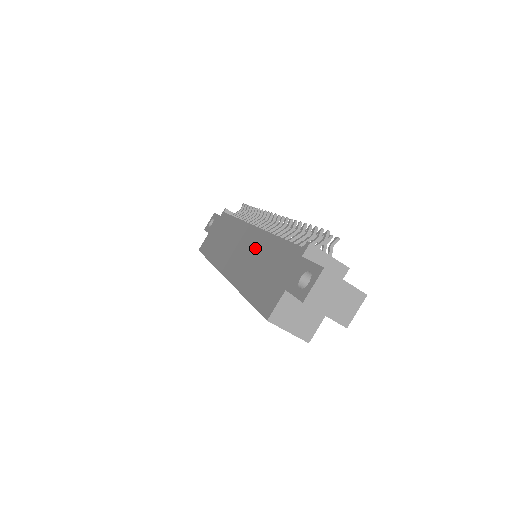
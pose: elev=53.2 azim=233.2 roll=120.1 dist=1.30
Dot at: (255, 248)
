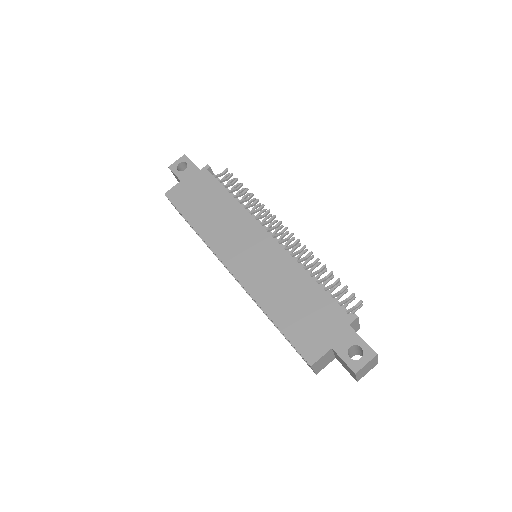
Dot at: (279, 269)
